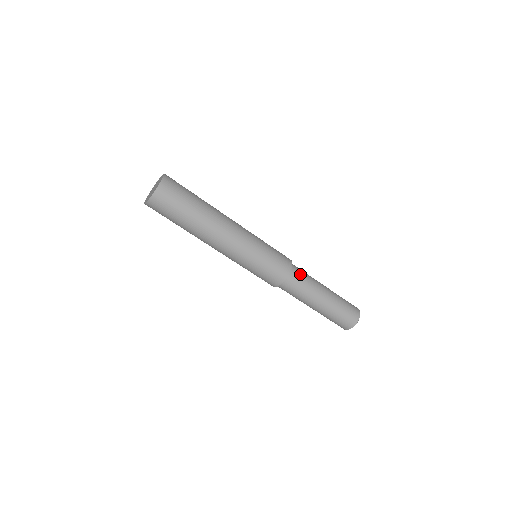
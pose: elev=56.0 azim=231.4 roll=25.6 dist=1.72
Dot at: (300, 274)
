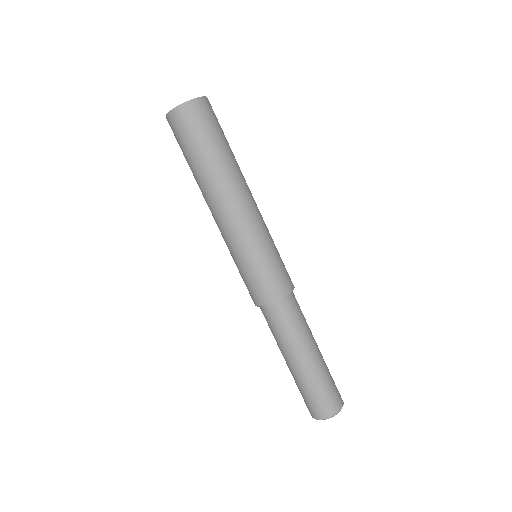
Dot at: occluded
